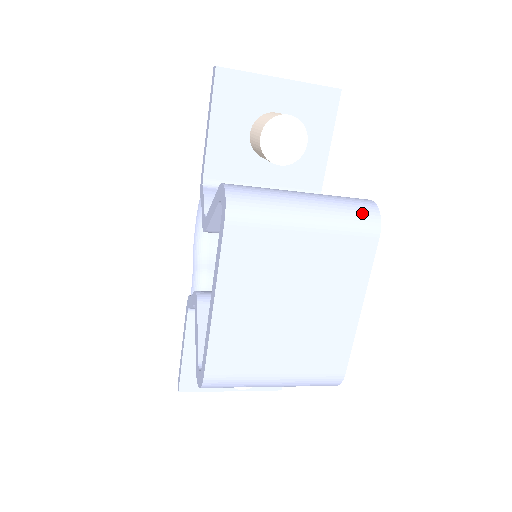
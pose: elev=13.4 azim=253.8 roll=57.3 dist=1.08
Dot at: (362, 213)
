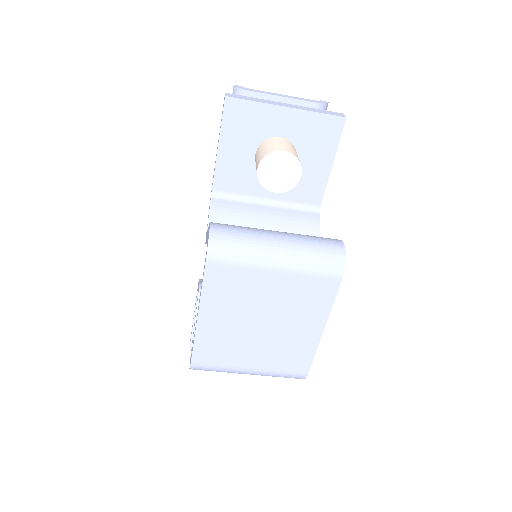
Dot at: (328, 259)
